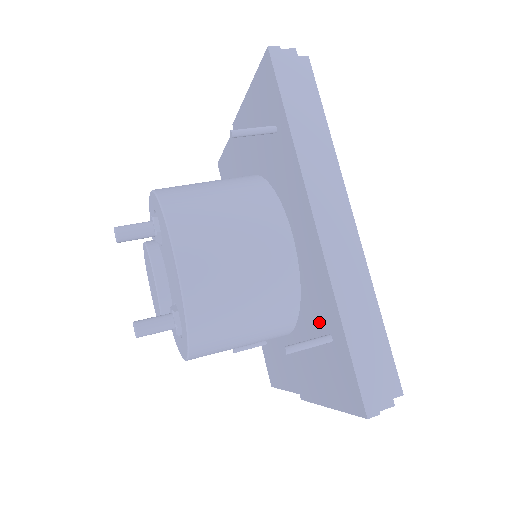
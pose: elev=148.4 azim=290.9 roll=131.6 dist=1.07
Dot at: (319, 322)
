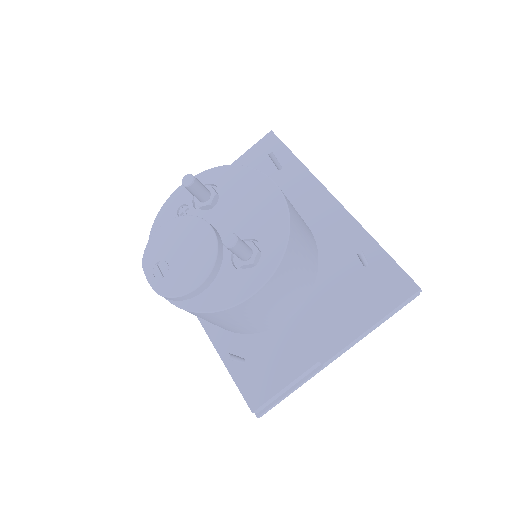
Dot at: (348, 262)
